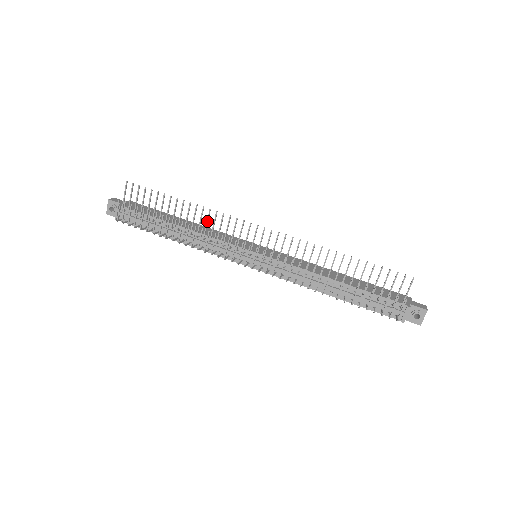
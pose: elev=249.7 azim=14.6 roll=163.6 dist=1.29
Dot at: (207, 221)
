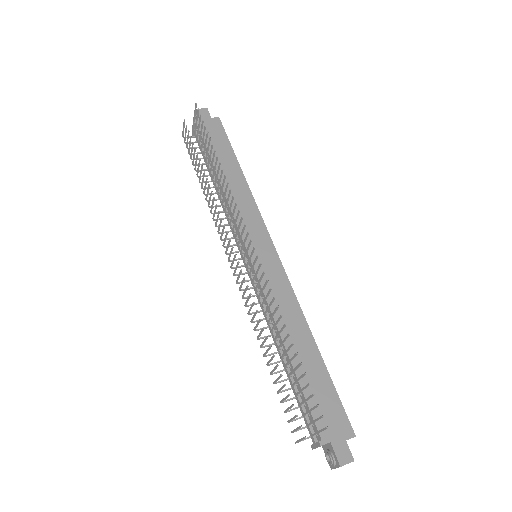
Dot at: (225, 192)
